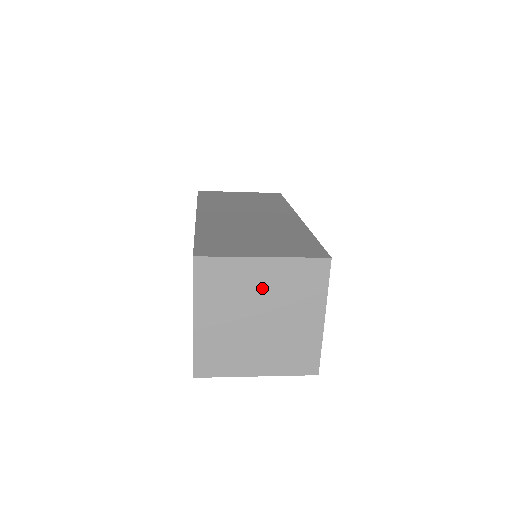
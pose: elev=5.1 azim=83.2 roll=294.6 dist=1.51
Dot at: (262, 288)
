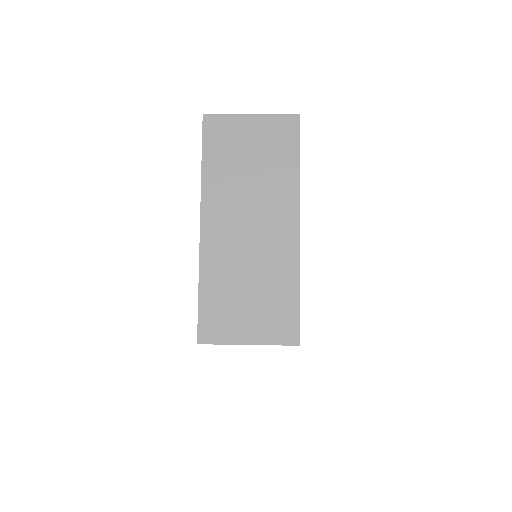
Dot at: occluded
